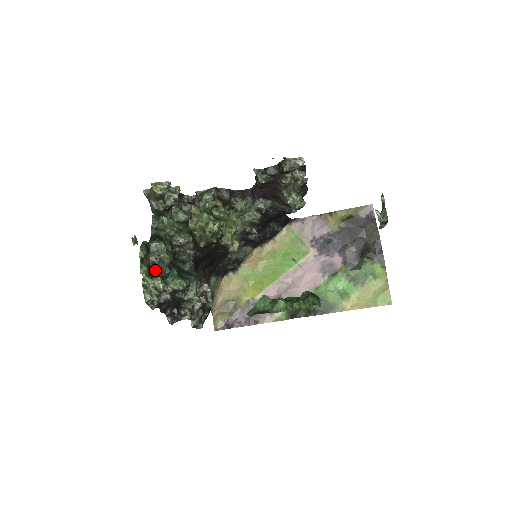
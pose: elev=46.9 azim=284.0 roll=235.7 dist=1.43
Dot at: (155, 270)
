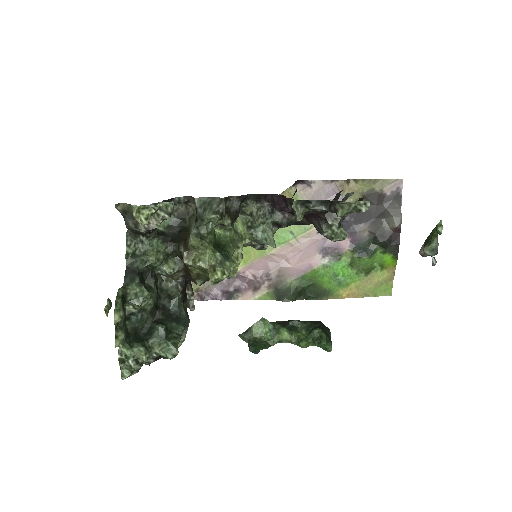
Dot at: (133, 322)
